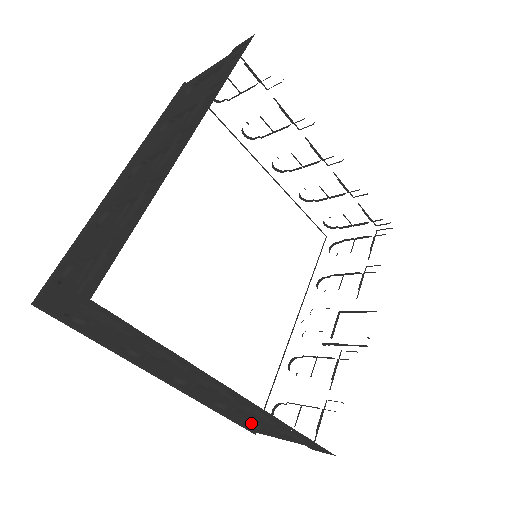
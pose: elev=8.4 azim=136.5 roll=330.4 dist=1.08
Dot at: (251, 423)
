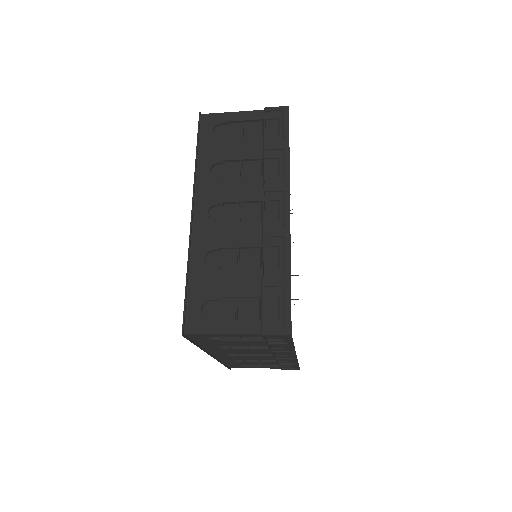
Dot at: occluded
